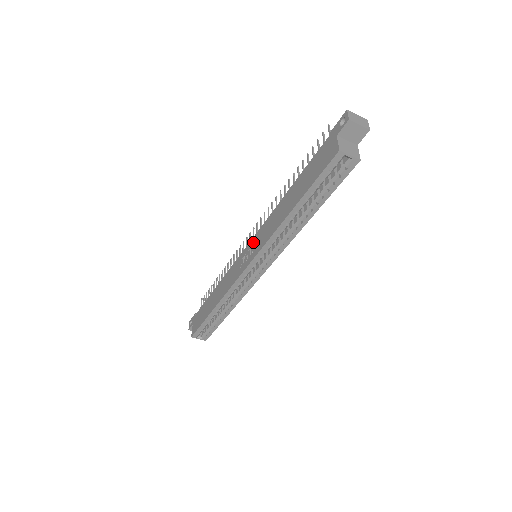
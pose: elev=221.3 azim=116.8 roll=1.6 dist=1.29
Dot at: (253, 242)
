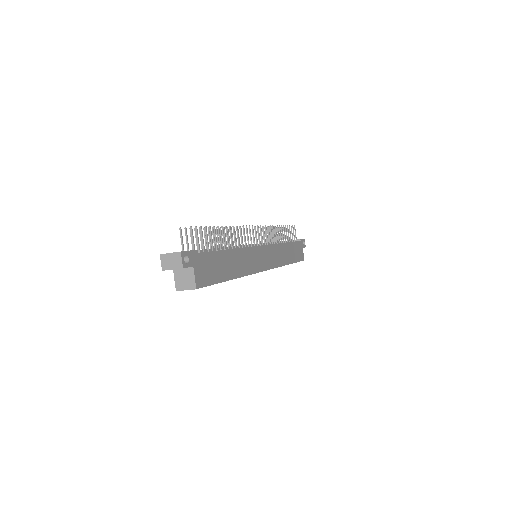
Dot at: occluded
